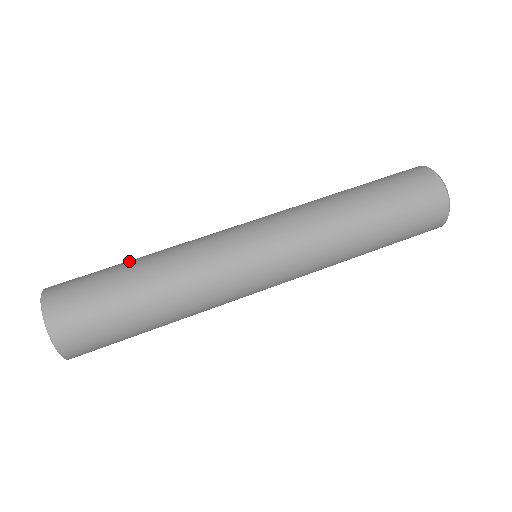
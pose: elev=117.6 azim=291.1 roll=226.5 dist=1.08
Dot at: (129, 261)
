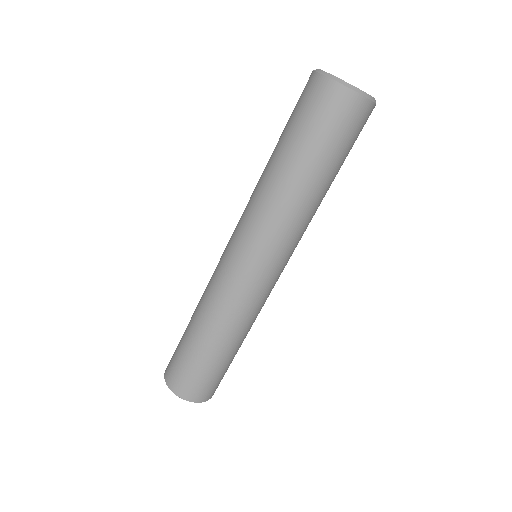
Dot at: (191, 336)
